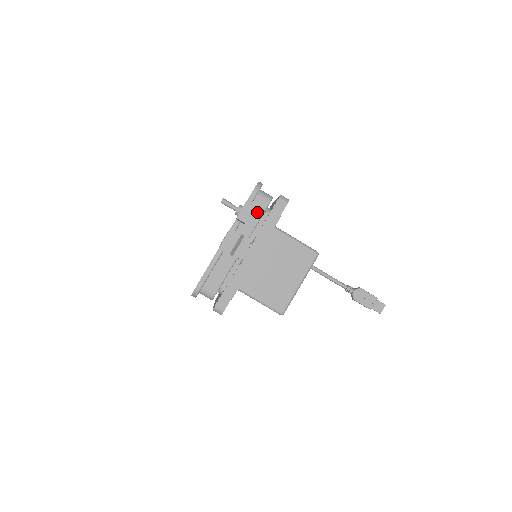
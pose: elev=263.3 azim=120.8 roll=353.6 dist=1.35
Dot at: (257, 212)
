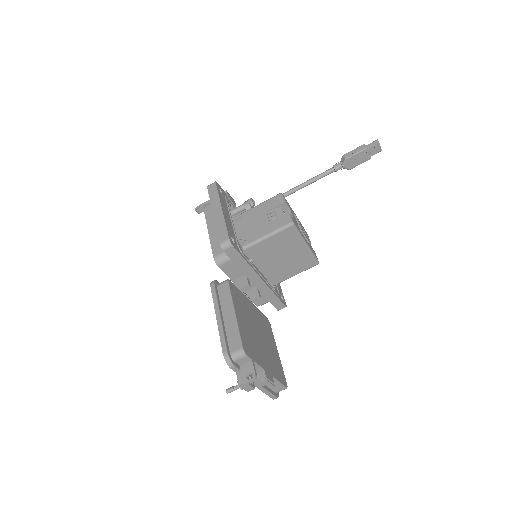
Dot at: (250, 370)
